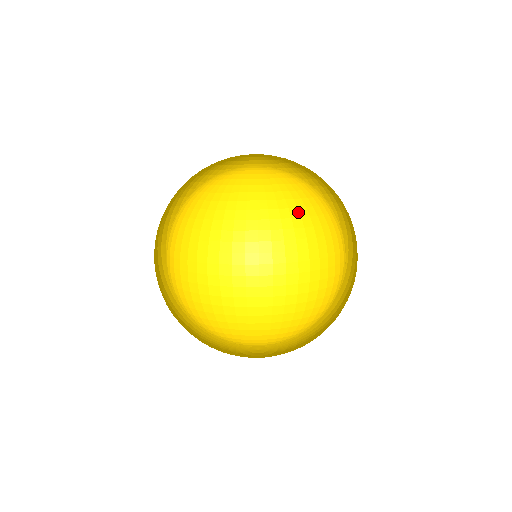
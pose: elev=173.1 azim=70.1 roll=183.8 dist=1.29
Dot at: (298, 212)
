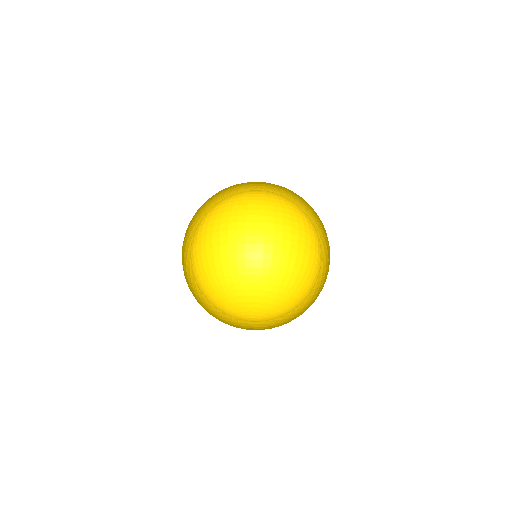
Dot at: occluded
